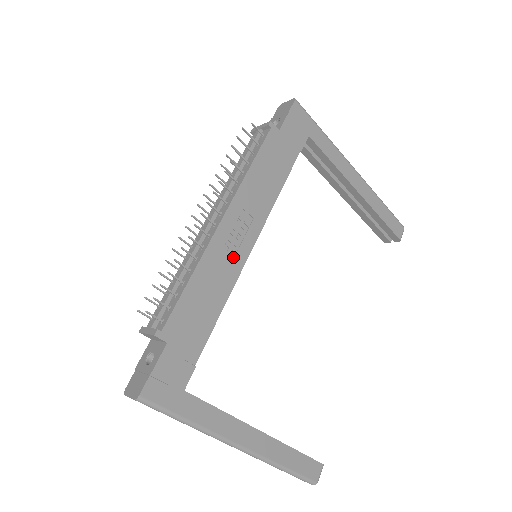
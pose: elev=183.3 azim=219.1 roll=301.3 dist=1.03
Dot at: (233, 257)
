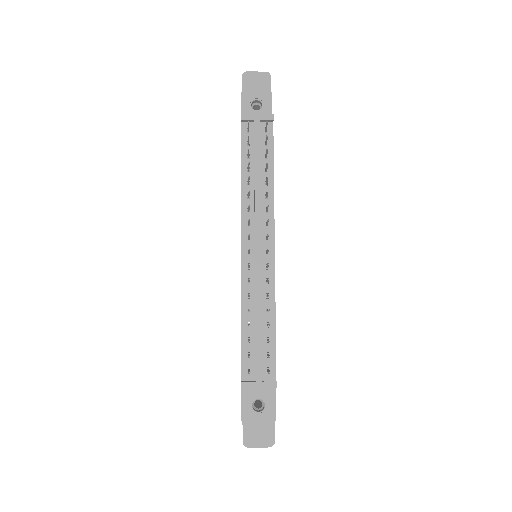
Dot at: occluded
